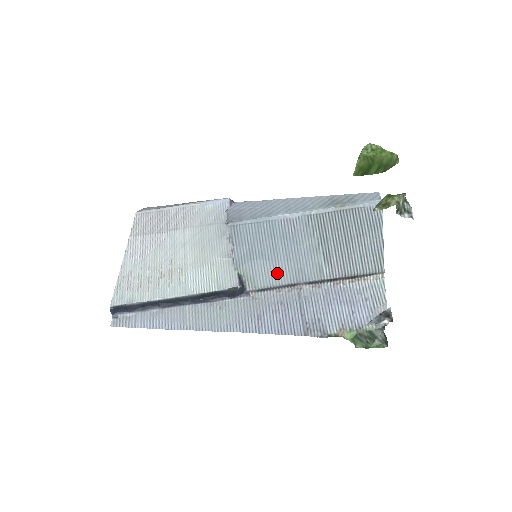
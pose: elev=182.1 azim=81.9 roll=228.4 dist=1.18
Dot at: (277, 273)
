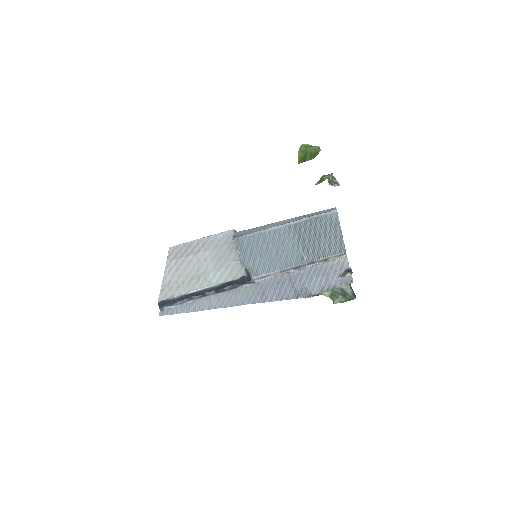
Dot at: (272, 264)
